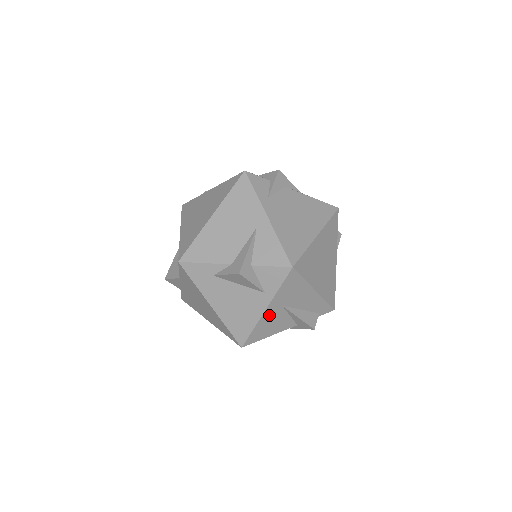
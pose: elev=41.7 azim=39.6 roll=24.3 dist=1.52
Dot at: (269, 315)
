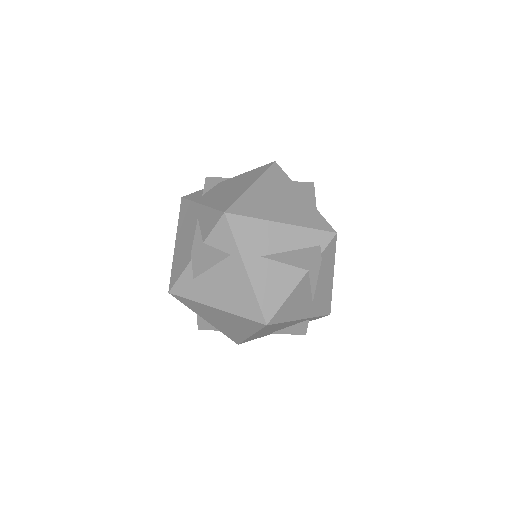
Dot at: (257, 274)
